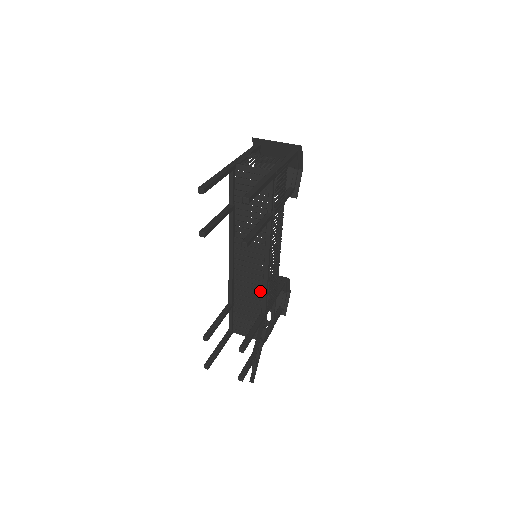
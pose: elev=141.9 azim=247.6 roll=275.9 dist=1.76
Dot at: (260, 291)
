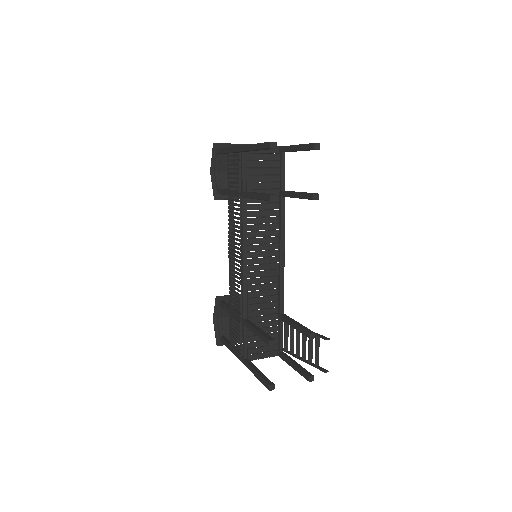
Dot at: (275, 289)
